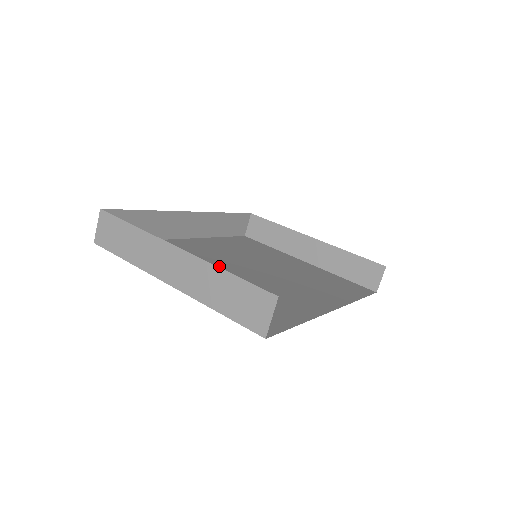
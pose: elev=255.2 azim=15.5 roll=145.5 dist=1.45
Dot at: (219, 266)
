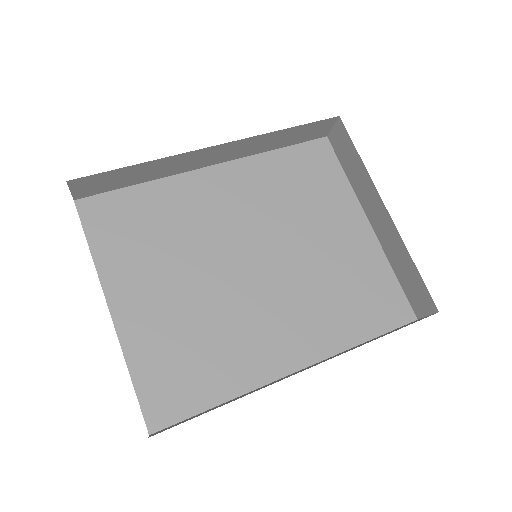
Dot at: (210, 253)
